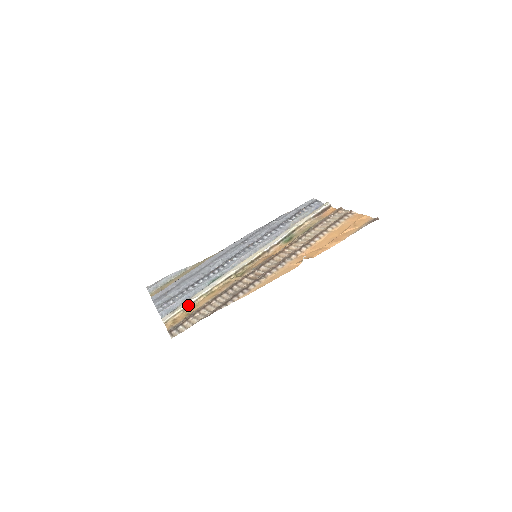
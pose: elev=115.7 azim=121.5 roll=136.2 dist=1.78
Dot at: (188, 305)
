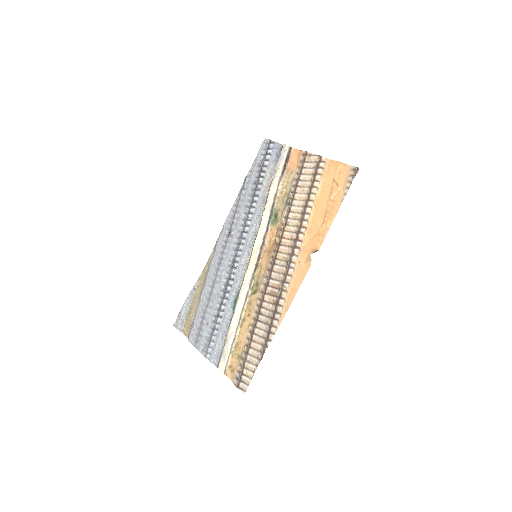
Dot at: (232, 345)
